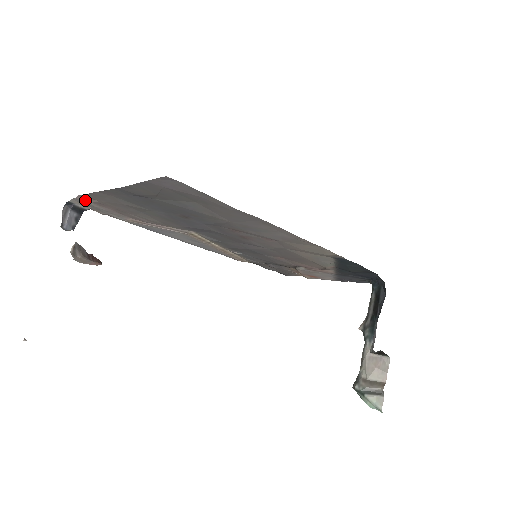
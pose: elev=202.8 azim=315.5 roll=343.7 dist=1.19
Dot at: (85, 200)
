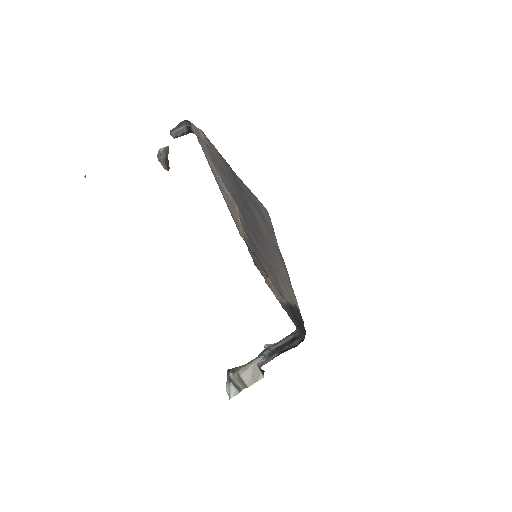
Dot at: (201, 134)
